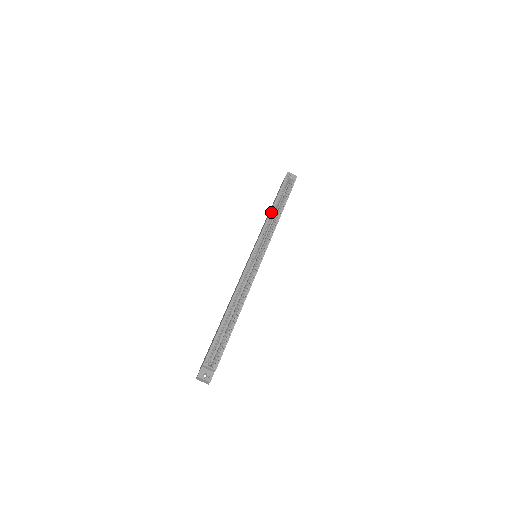
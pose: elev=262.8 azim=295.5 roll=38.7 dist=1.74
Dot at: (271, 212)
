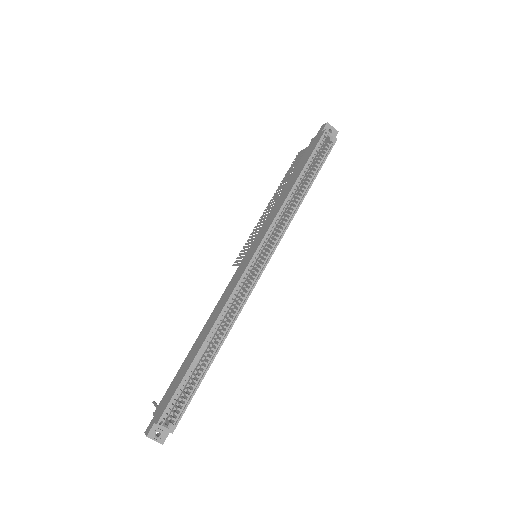
Dot at: (291, 192)
